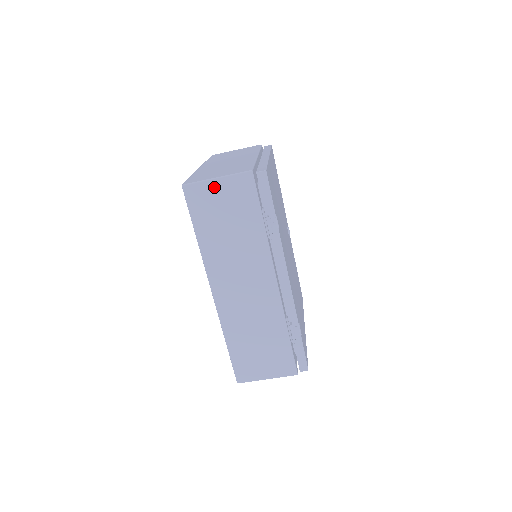
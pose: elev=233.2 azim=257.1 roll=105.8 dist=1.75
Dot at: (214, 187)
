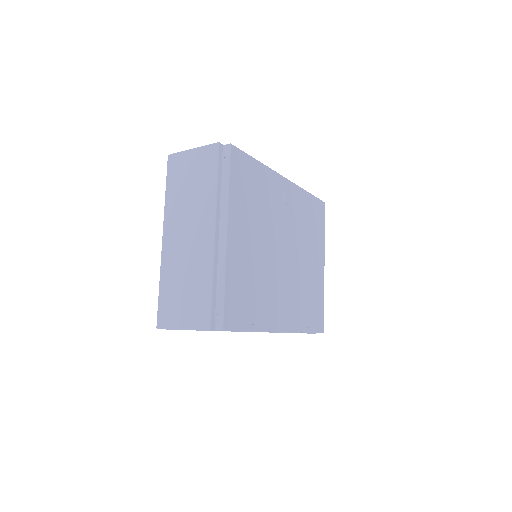
Dot at: occluded
